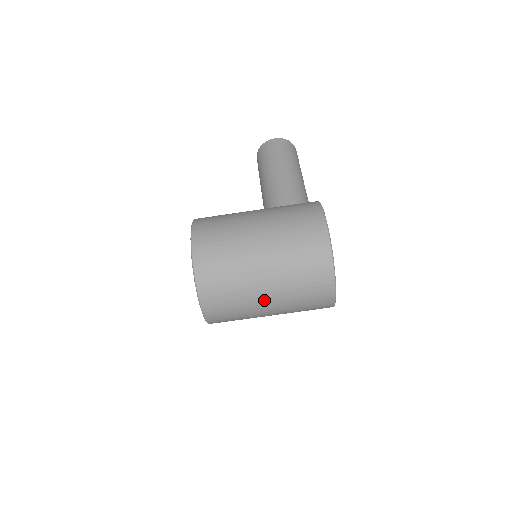
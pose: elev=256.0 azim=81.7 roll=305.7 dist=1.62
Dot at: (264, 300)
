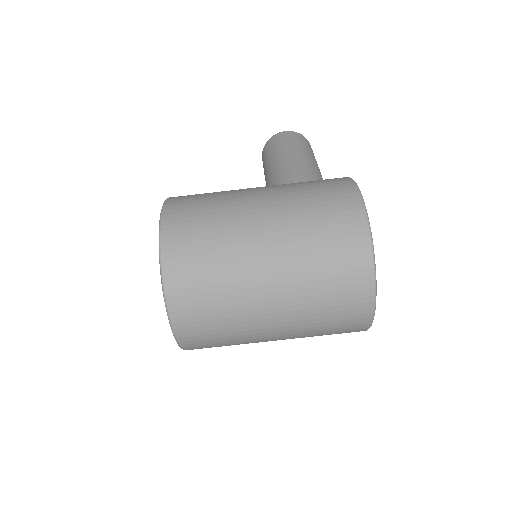
Dot at: (265, 306)
